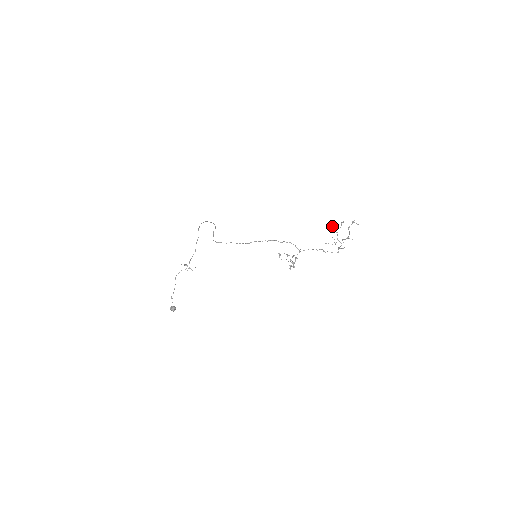
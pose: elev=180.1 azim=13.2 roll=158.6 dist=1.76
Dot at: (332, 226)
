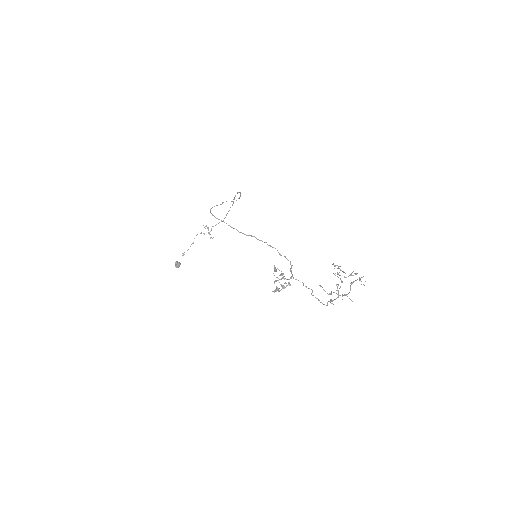
Dot at: (343, 271)
